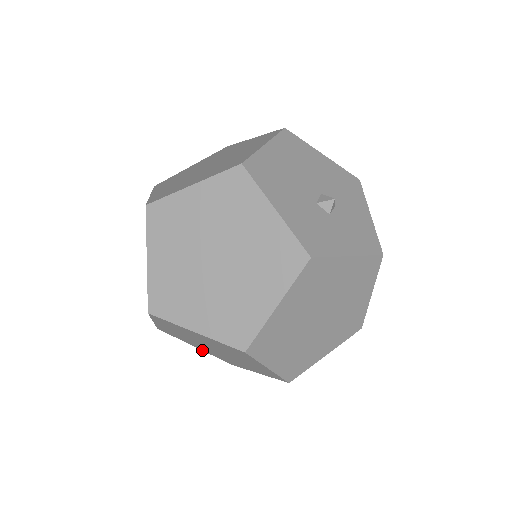
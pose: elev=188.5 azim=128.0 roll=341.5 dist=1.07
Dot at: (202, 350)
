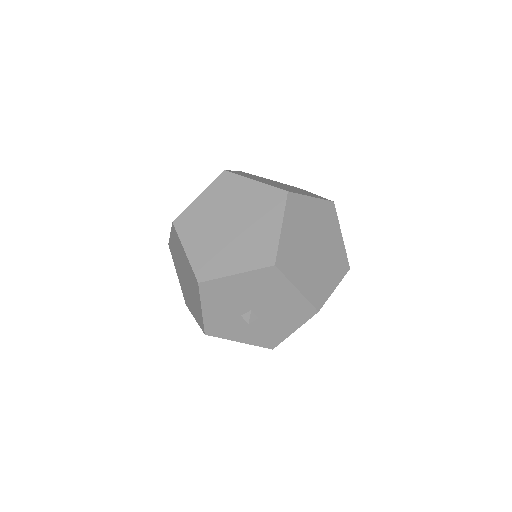
Dot at: (242, 272)
